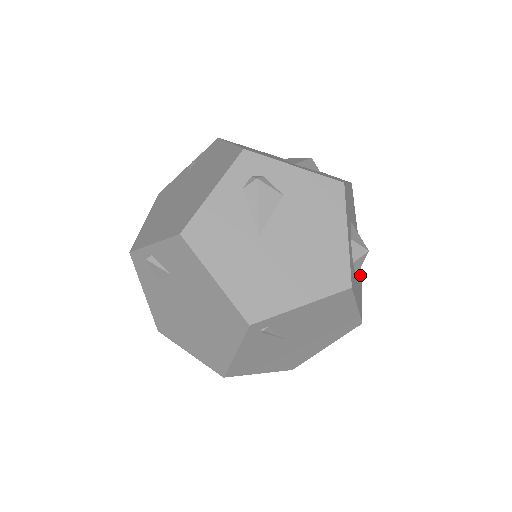
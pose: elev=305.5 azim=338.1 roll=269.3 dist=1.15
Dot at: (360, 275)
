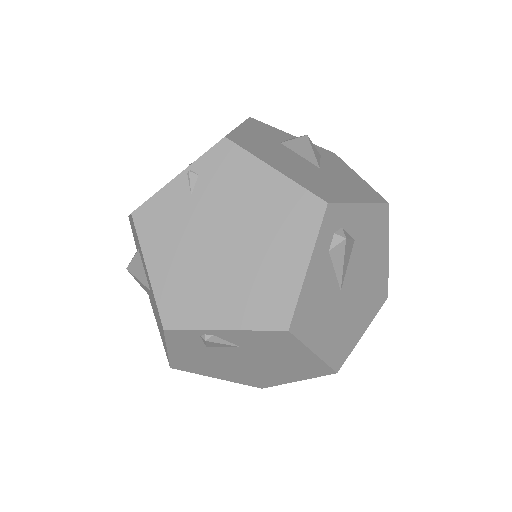
Dot at: occluded
